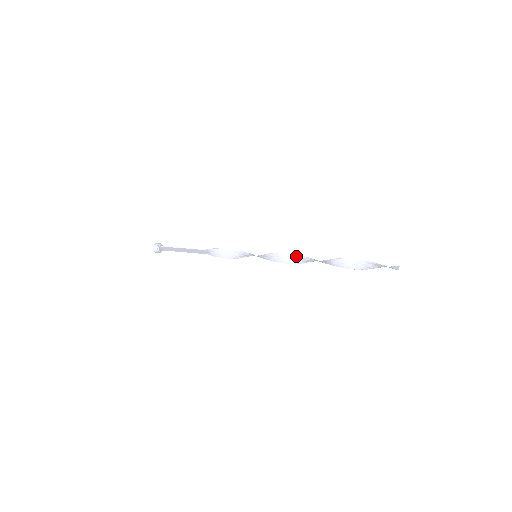
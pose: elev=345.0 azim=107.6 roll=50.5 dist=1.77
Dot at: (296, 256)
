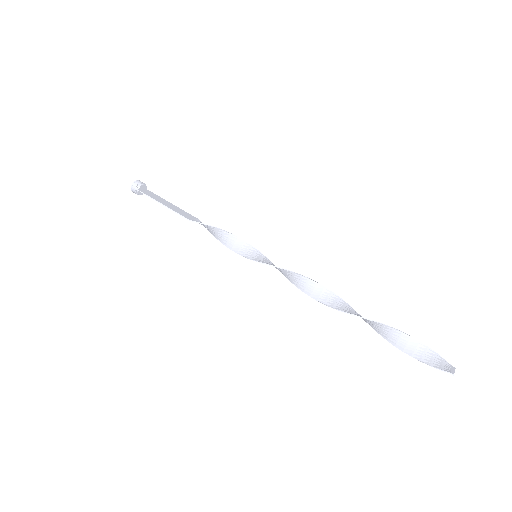
Dot at: (309, 282)
